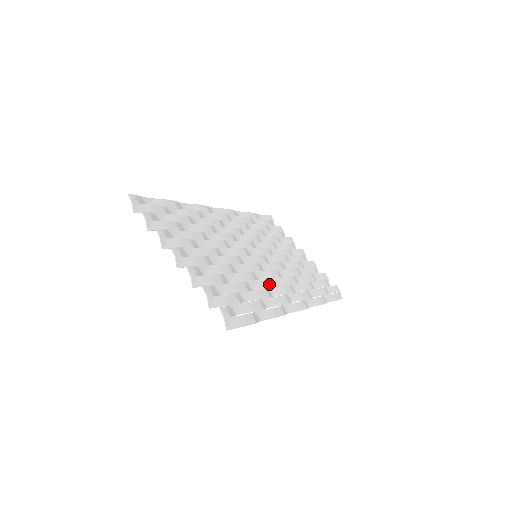
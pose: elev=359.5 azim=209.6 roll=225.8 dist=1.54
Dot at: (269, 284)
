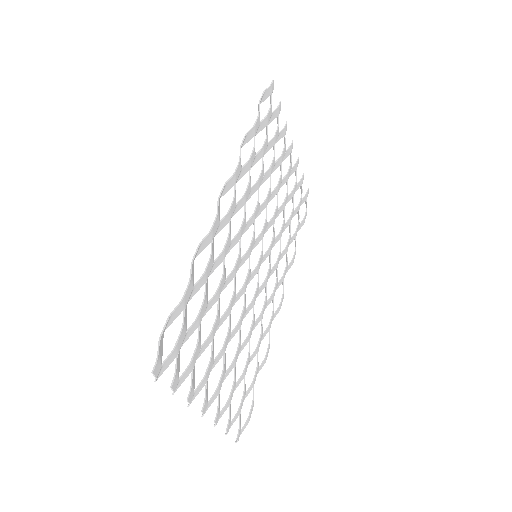
Dot at: (264, 309)
